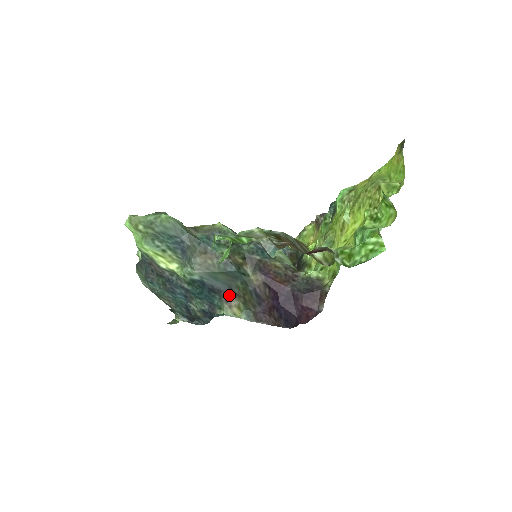
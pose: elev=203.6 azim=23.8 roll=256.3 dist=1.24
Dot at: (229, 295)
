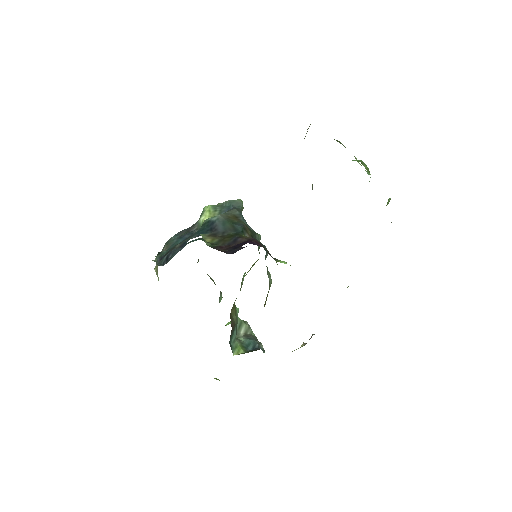
Dot at: (217, 235)
